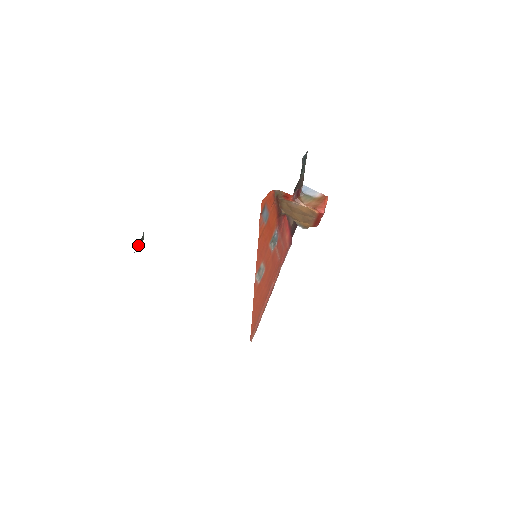
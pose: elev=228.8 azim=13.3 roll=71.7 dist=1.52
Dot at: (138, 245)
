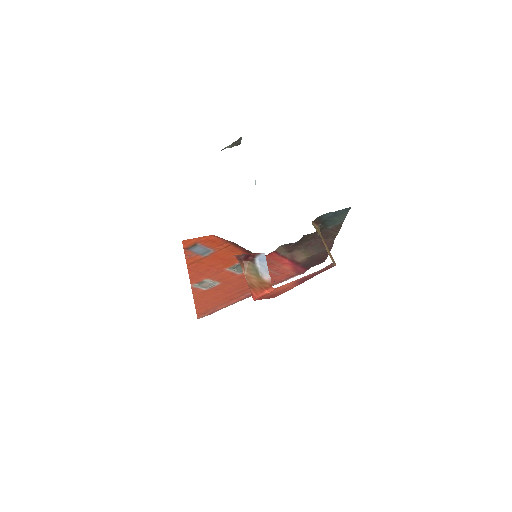
Dot at: (230, 145)
